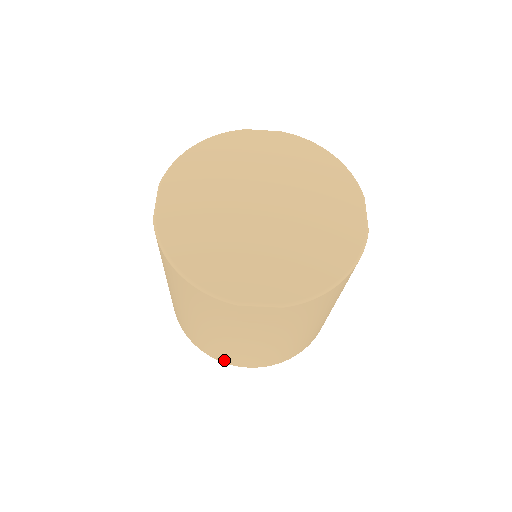
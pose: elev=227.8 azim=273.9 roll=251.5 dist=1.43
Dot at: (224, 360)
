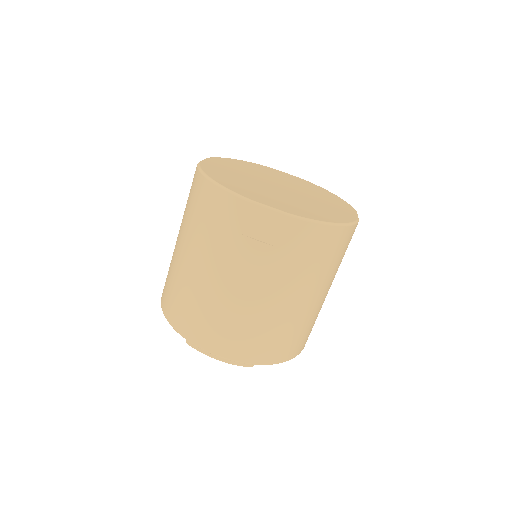
Dot at: (197, 337)
